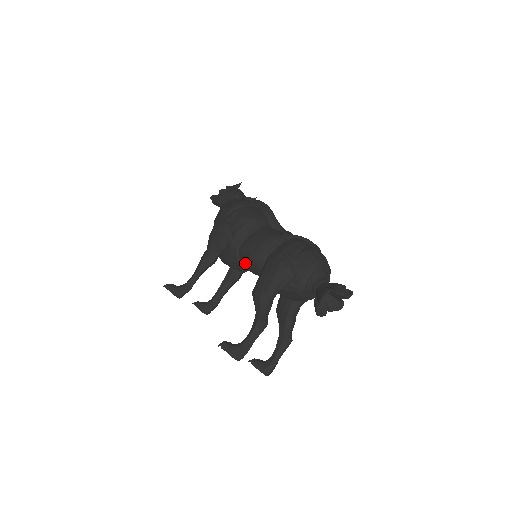
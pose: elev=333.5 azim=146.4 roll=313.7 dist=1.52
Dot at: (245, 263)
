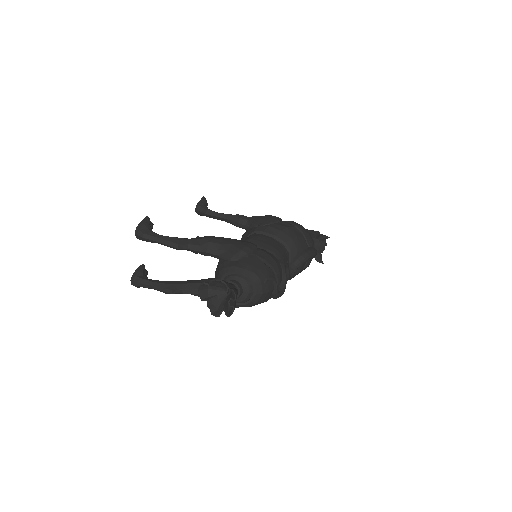
Dot at: occluded
